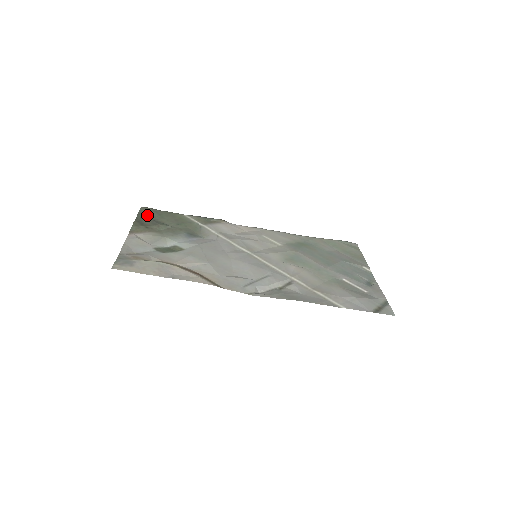
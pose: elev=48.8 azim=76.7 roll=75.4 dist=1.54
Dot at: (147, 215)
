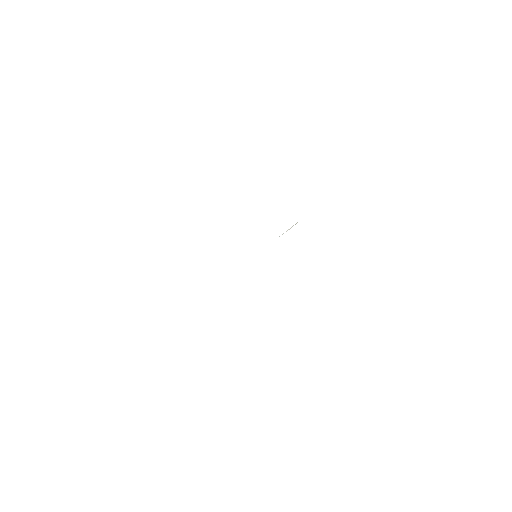
Dot at: occluded
